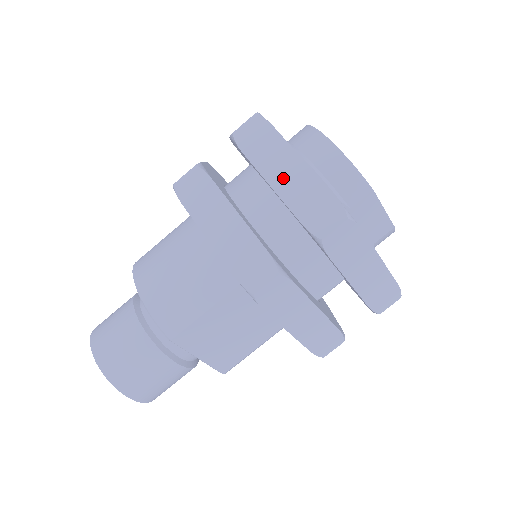
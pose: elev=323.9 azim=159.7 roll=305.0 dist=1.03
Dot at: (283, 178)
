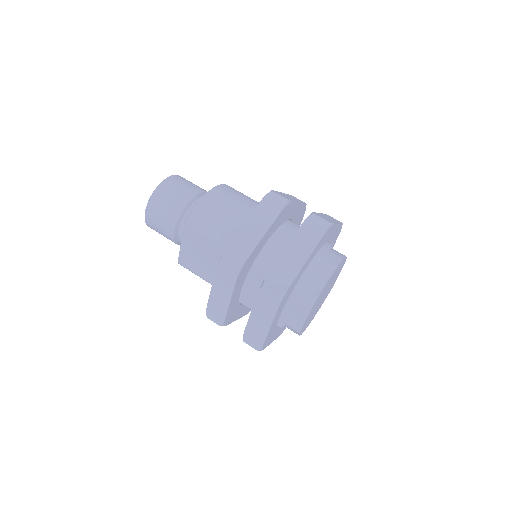
Dot at: (294, 252)
